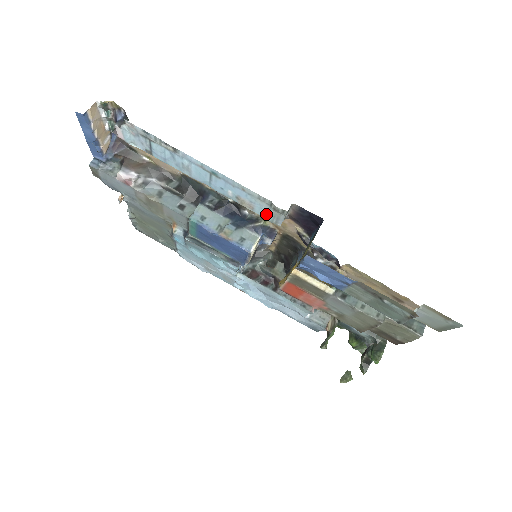
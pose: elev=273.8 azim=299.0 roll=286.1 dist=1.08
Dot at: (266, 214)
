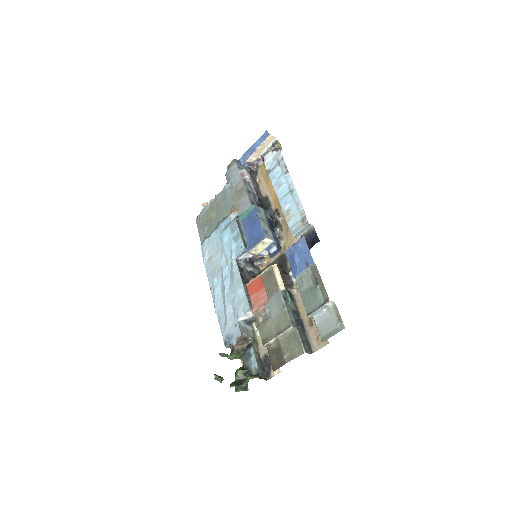
Dot at: (293, 226)
